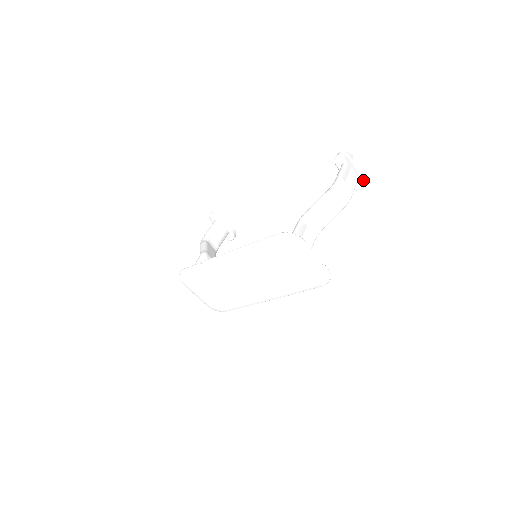
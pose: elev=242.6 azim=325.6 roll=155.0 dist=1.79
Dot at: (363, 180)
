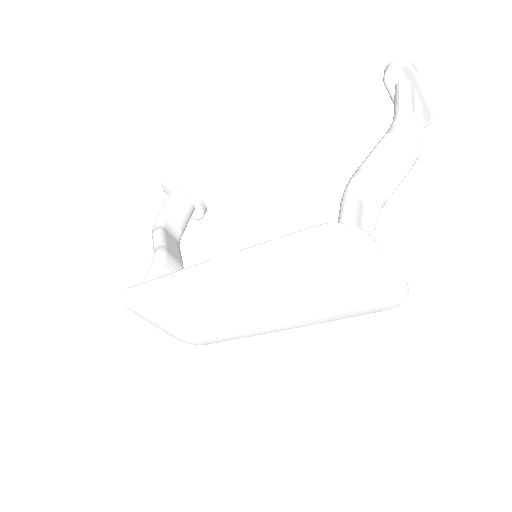
Dot at: (431, 111)
